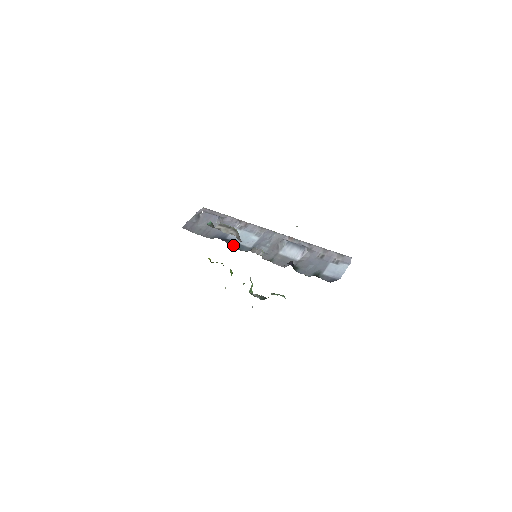
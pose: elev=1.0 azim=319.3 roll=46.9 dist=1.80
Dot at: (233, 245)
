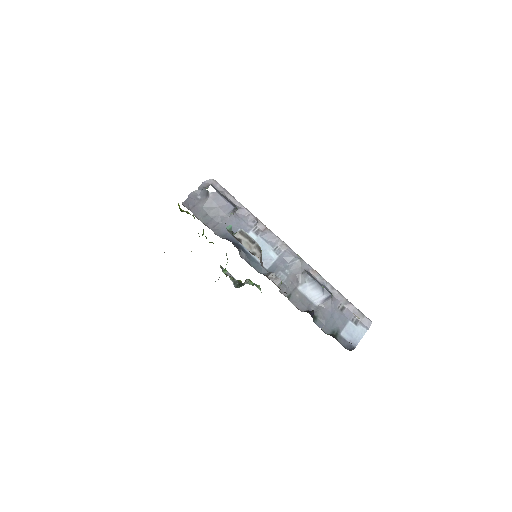
Dot at: (247, 258)
